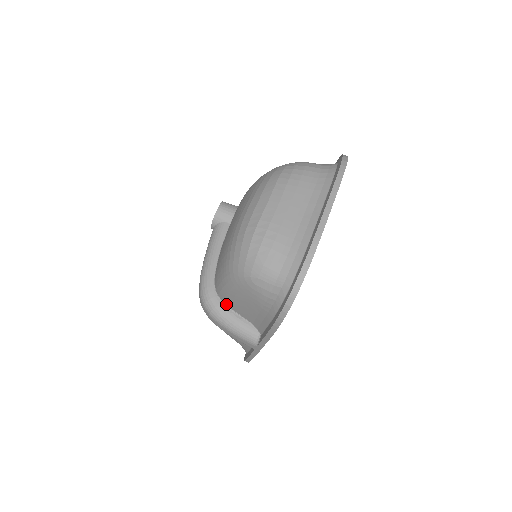
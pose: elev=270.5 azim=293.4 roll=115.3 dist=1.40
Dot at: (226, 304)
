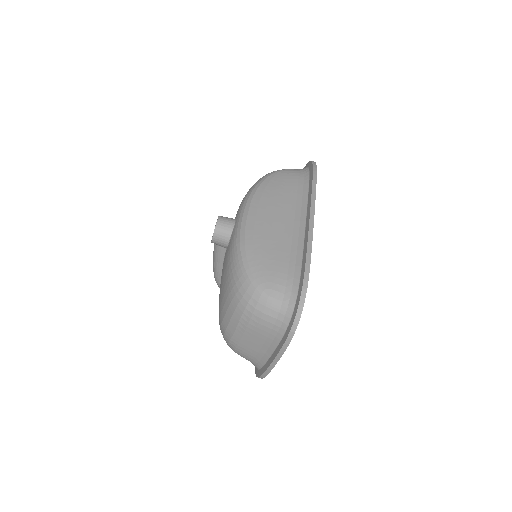
Dot at: occluded
